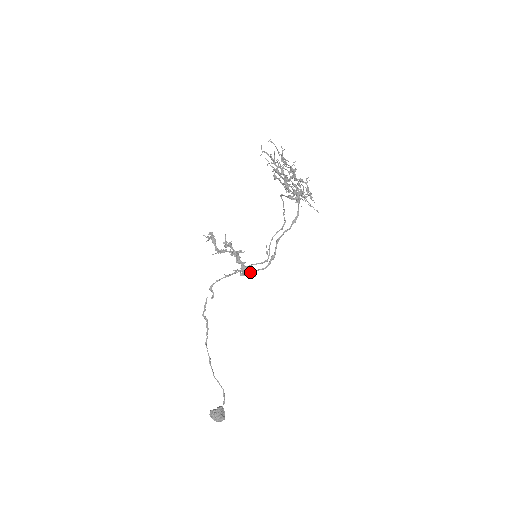
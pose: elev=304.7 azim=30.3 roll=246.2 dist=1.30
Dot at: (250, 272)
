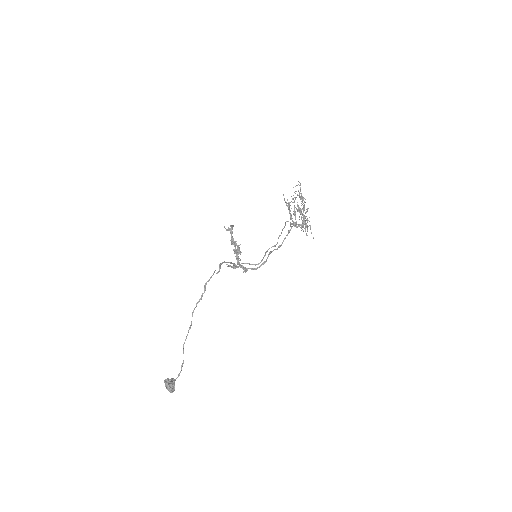
Dot at: occluded
